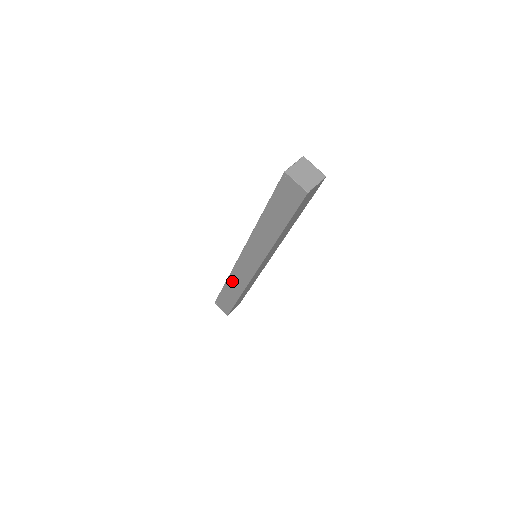
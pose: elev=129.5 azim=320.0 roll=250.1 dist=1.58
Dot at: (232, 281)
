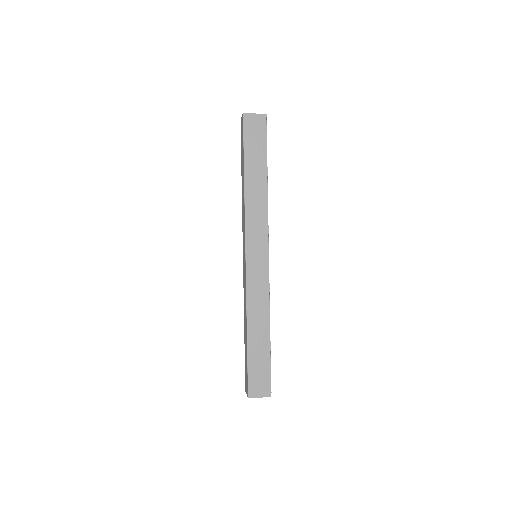
Dot at: (244, 311)
